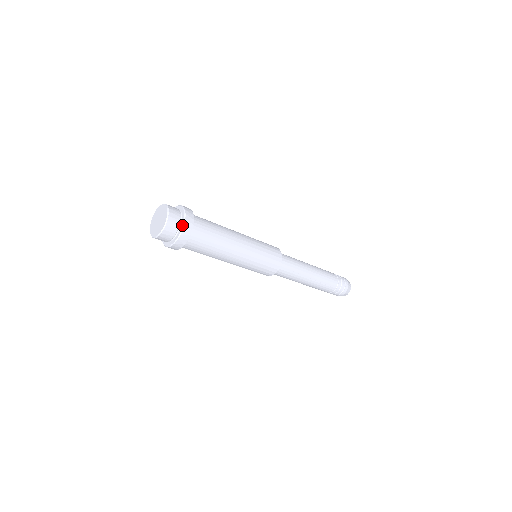
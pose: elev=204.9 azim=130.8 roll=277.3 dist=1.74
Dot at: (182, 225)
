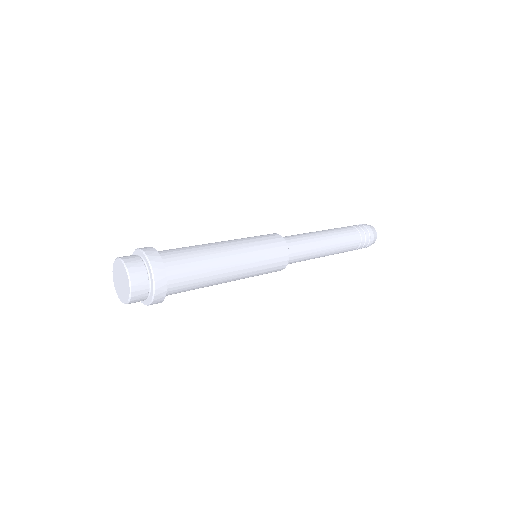
Dot at: (146, 304)
